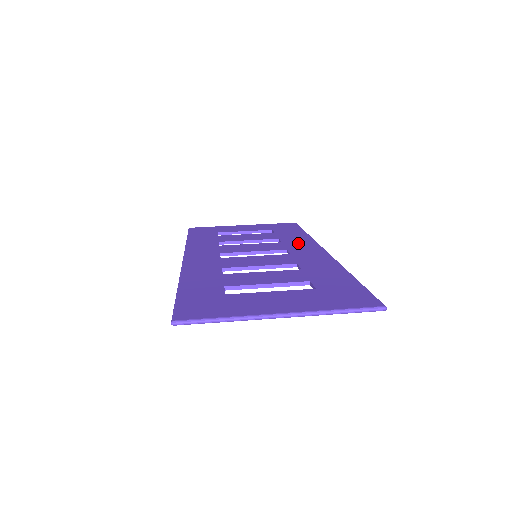
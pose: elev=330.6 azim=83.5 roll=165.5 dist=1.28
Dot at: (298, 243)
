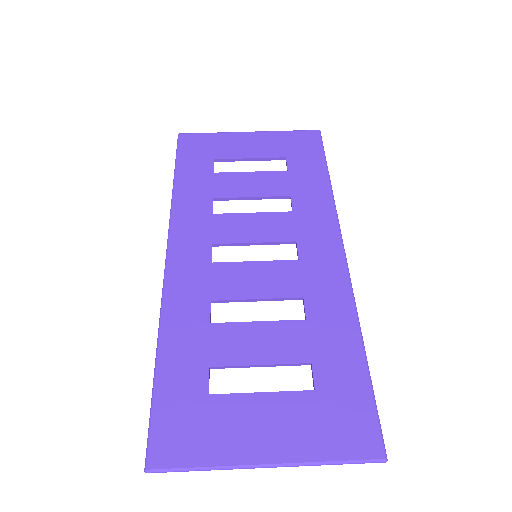
Dot at: (313, 219)
